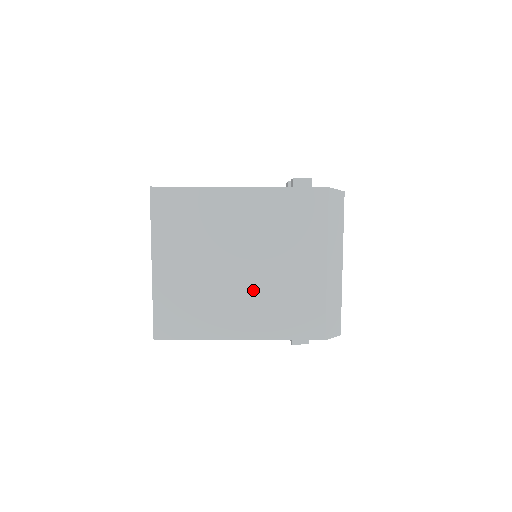
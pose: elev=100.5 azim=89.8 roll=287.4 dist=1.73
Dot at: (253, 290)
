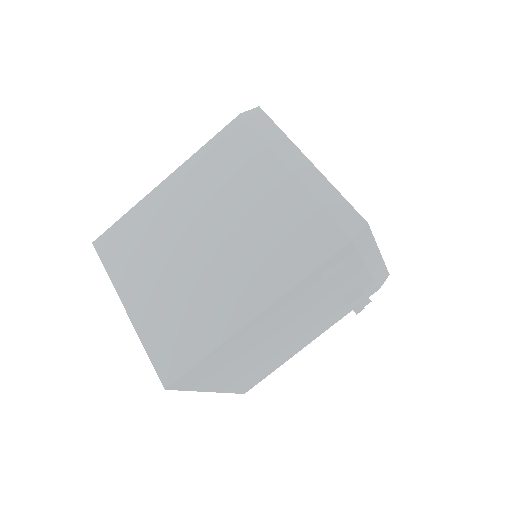
Dot at: (234, 253)
